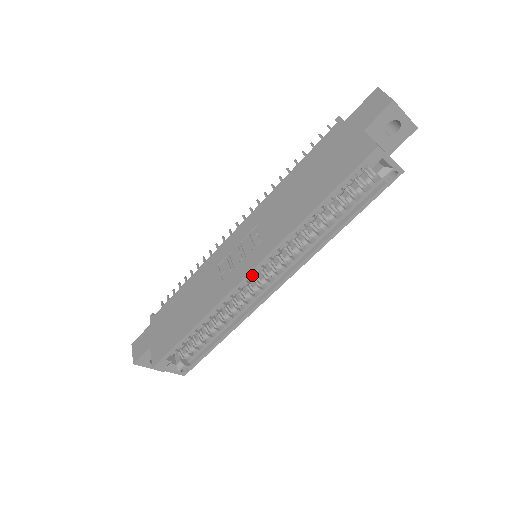
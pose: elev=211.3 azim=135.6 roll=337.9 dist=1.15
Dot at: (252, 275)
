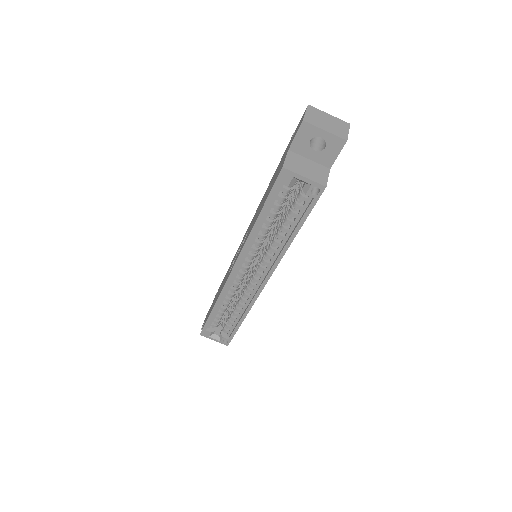
Dot at: (239, 273)
